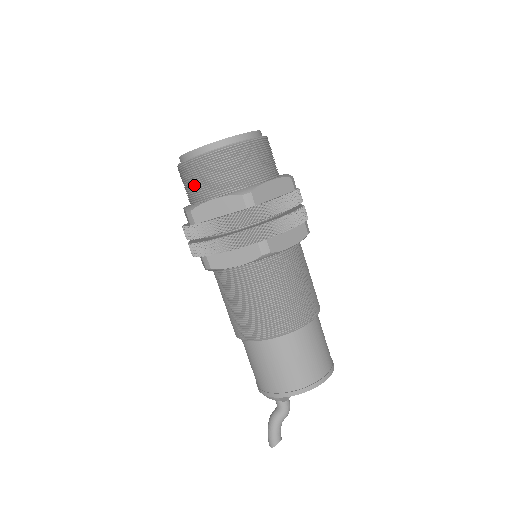
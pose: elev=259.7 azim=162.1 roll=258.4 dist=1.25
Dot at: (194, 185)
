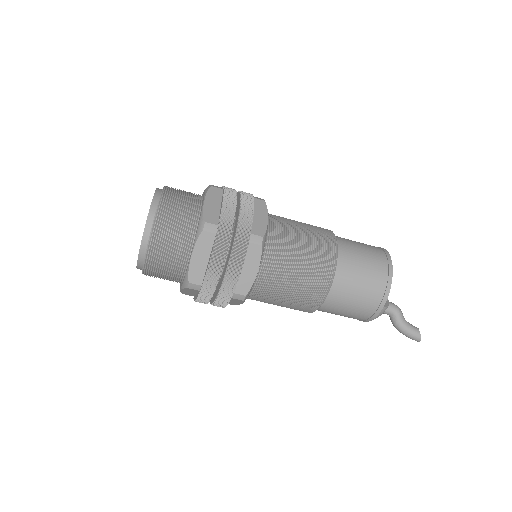
Dot at: (168, 267)
